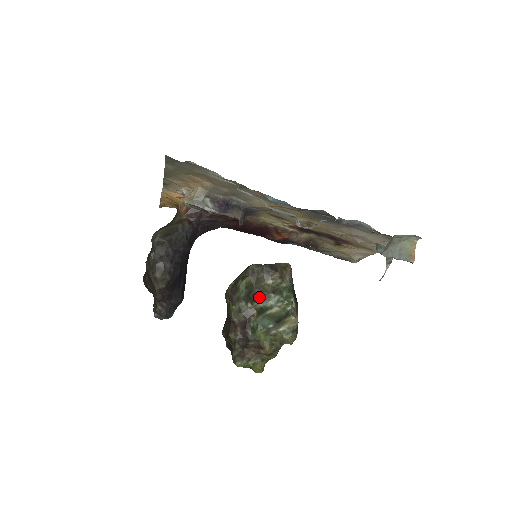
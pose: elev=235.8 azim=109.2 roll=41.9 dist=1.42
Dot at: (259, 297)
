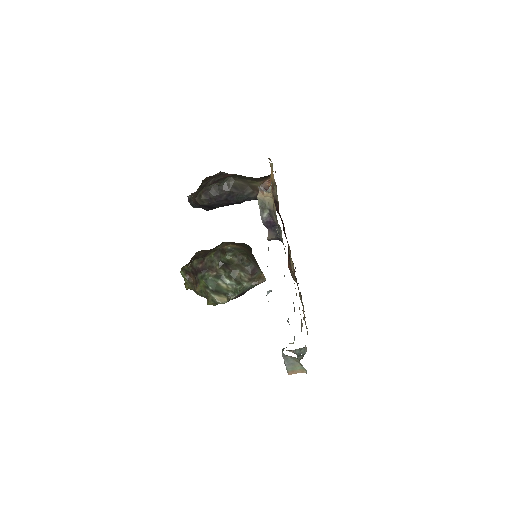
Dot at: (228, 271)
